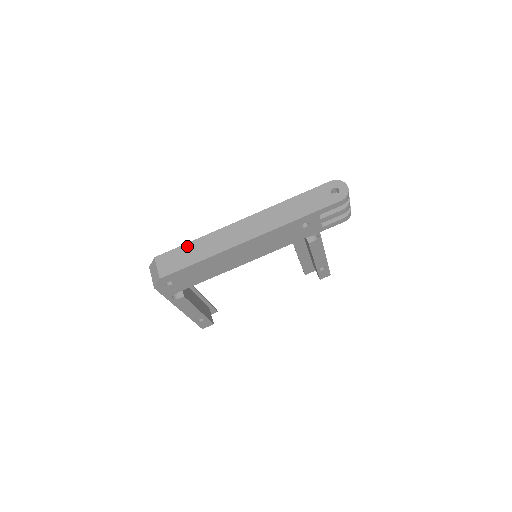
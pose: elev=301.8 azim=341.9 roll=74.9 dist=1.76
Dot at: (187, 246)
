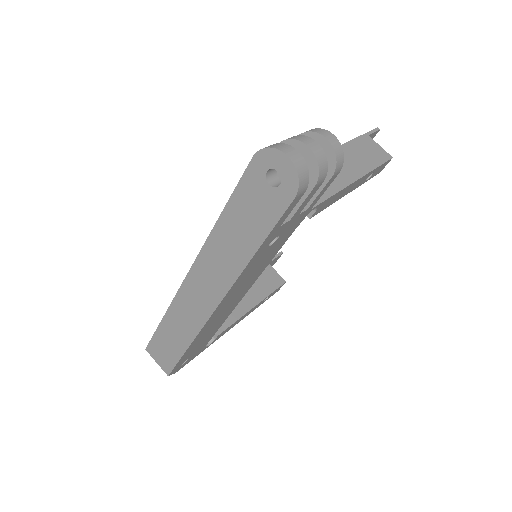
Dot at: (161, 331)
